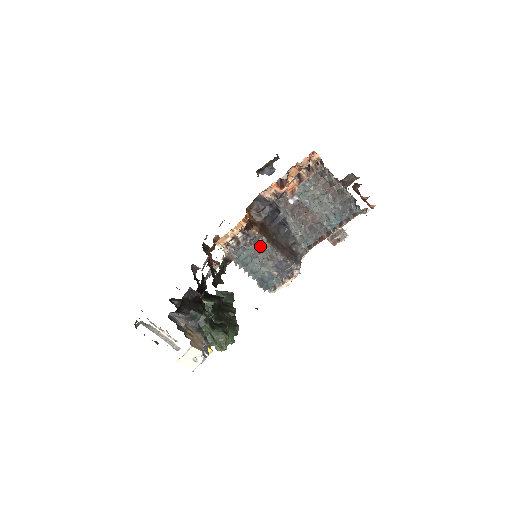
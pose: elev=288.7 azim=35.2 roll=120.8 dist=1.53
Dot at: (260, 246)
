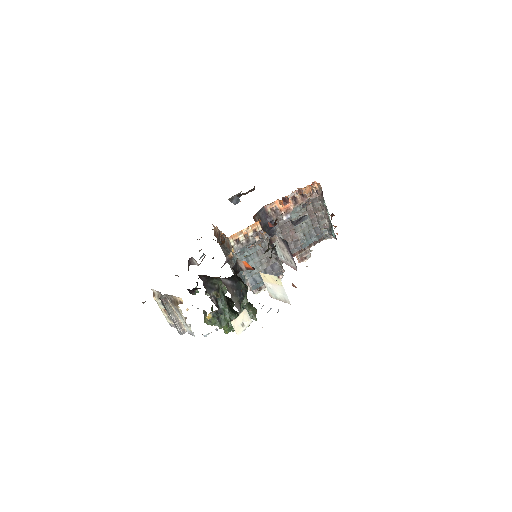
Dot at: (265, 246)
